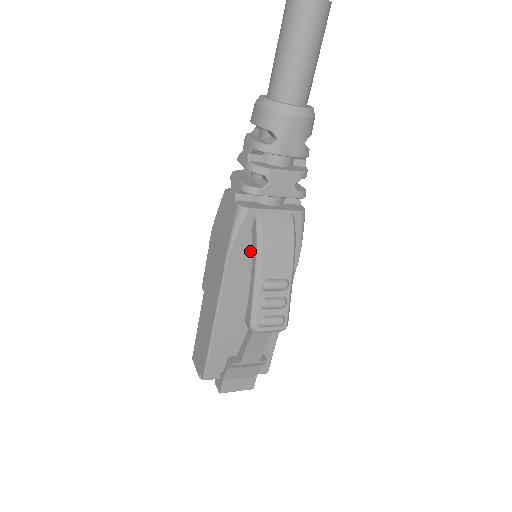
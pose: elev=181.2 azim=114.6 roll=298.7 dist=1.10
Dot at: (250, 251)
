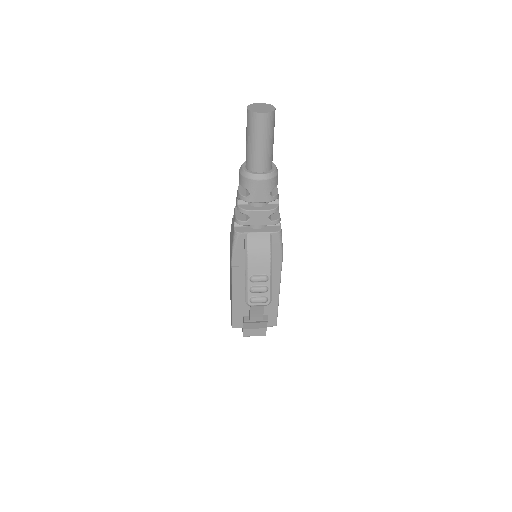
Dot at: occluded
